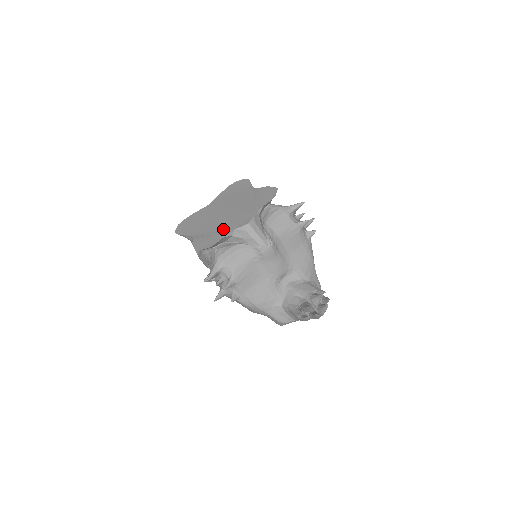
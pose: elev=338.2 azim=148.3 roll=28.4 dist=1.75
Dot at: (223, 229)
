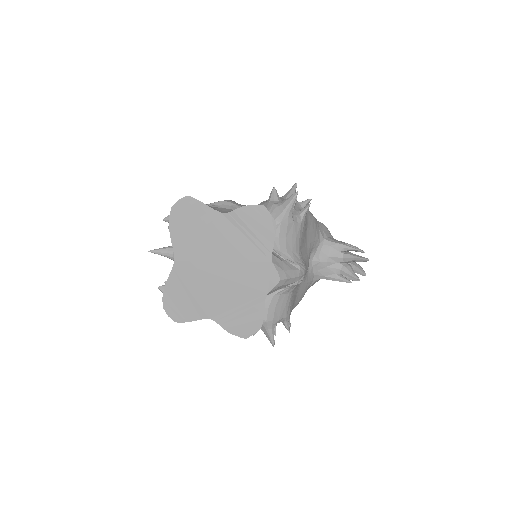
Dot at: (249, 298)
